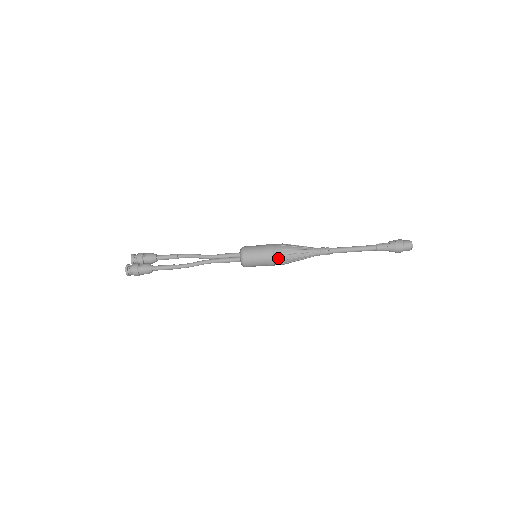
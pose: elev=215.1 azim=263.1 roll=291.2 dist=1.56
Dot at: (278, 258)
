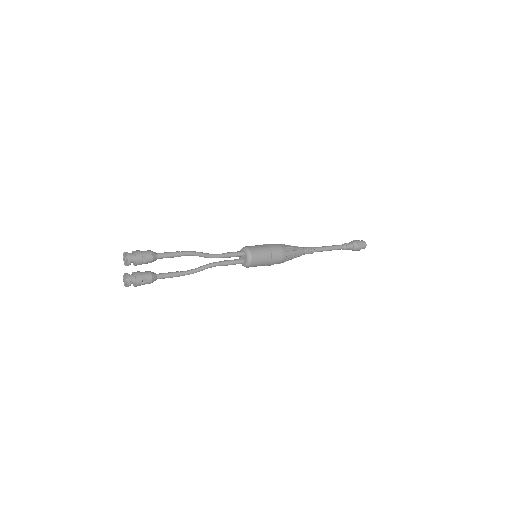
Dot at: occluded
